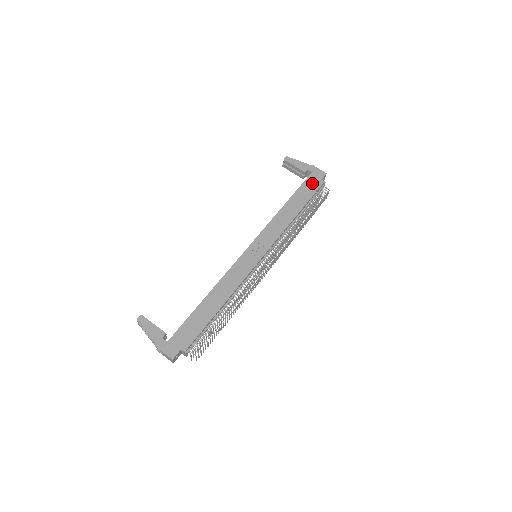
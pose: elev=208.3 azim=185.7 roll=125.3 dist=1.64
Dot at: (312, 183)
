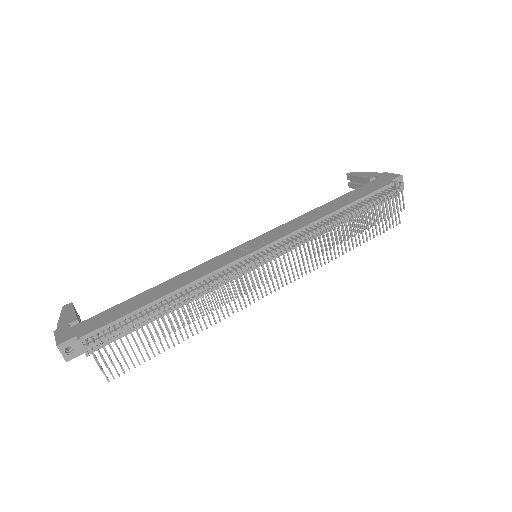
Dot at: (375, 185)
